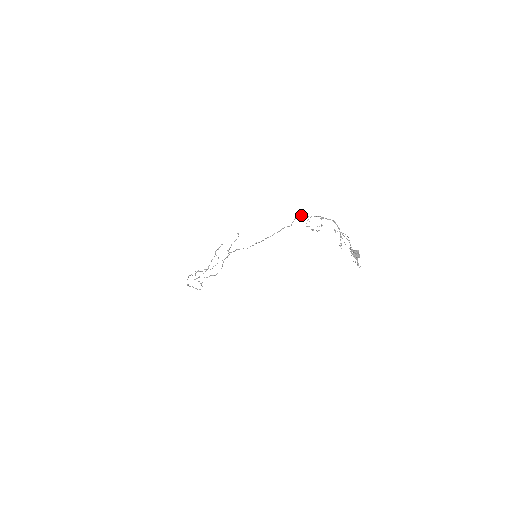
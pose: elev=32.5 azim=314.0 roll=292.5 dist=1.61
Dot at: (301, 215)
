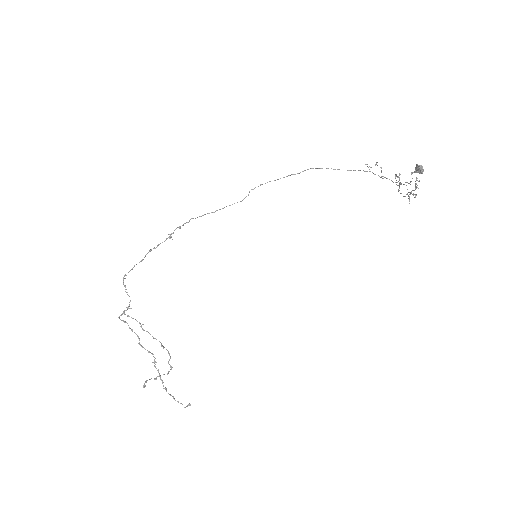
Dot at: occluded
